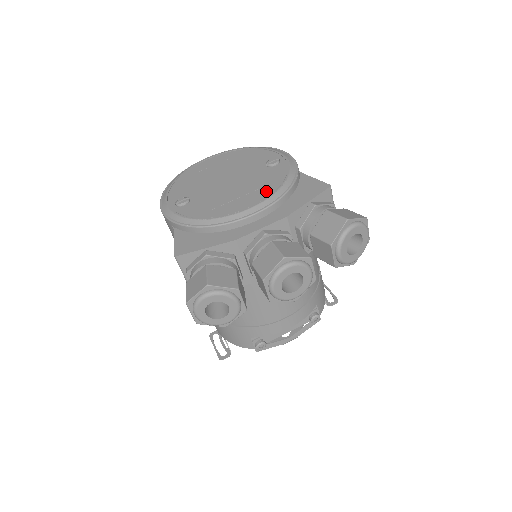
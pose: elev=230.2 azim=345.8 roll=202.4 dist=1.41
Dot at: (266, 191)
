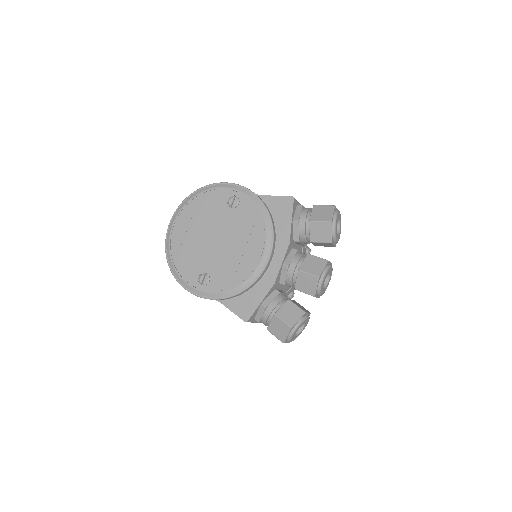
Dot at: (258, 234)
